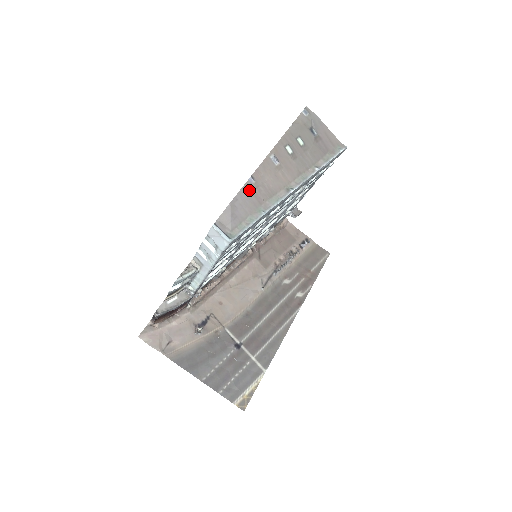
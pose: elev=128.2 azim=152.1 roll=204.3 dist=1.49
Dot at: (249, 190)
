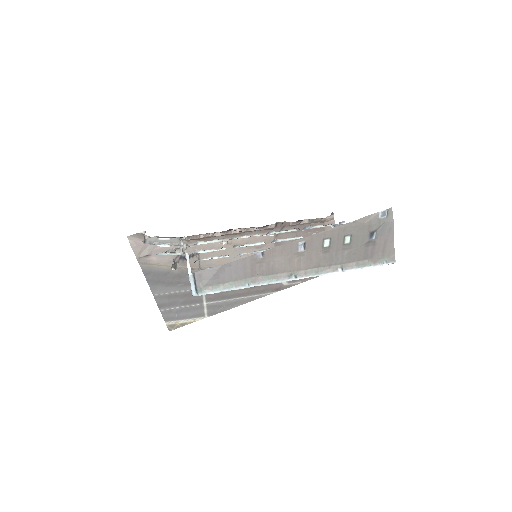
Dot at: (250, 262)
